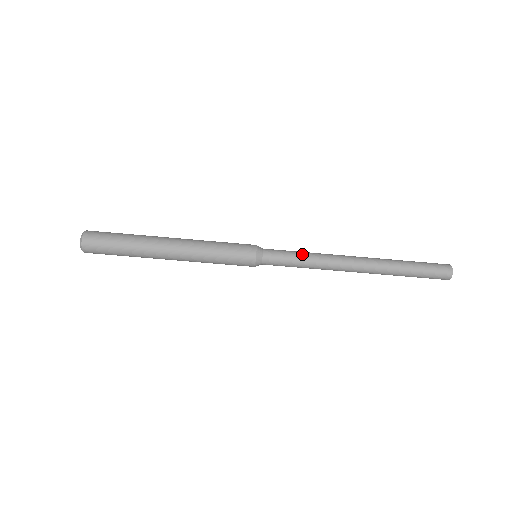
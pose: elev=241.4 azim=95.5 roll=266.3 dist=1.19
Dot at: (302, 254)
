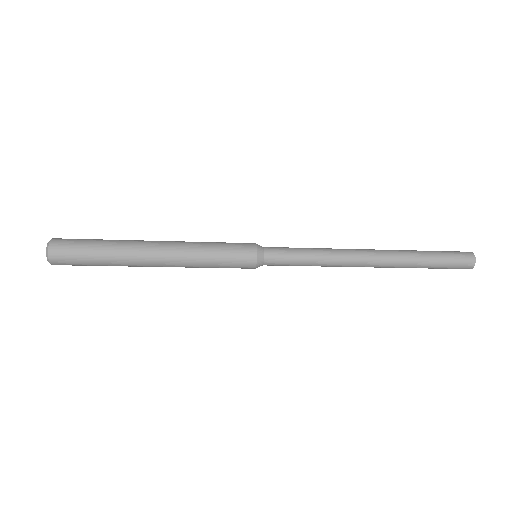
Dot at: (309, 250)
